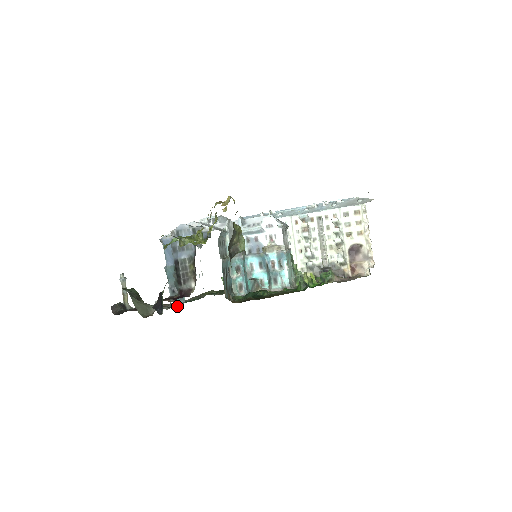
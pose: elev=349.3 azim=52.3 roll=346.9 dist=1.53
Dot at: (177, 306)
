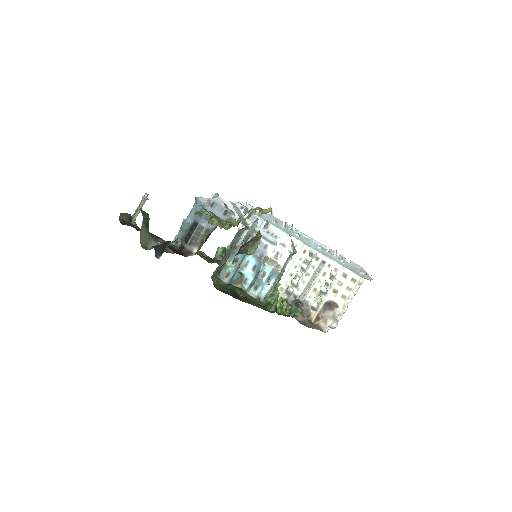
Dot at: occluded
